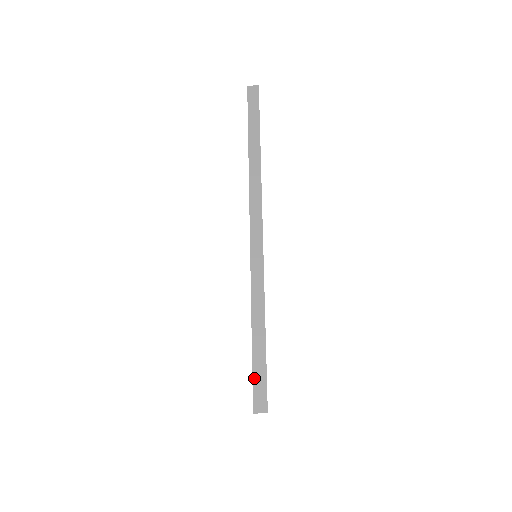
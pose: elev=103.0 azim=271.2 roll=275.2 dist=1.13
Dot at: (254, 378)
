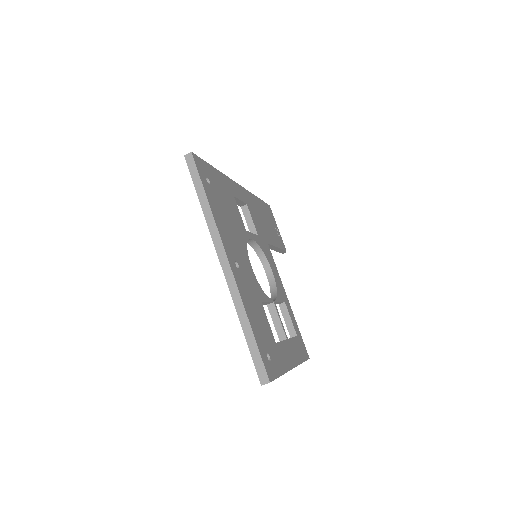
Dot at: (255, 363)
